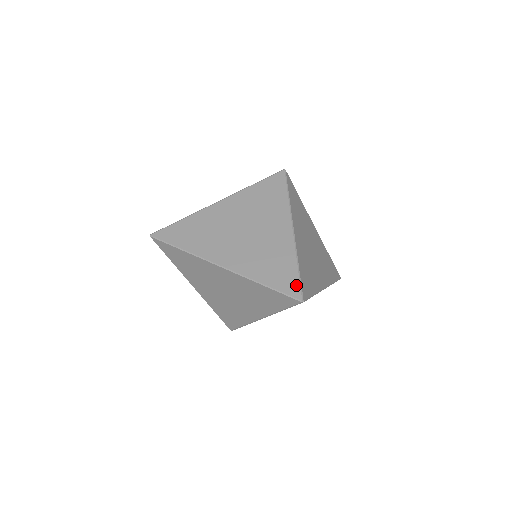
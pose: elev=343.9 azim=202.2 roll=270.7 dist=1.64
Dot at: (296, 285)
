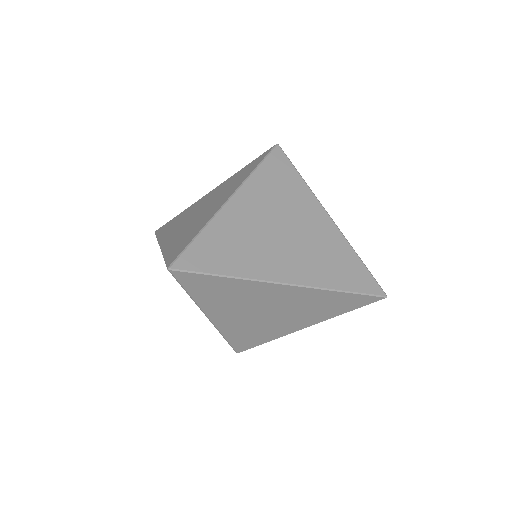
Dot at: (179, 252)
